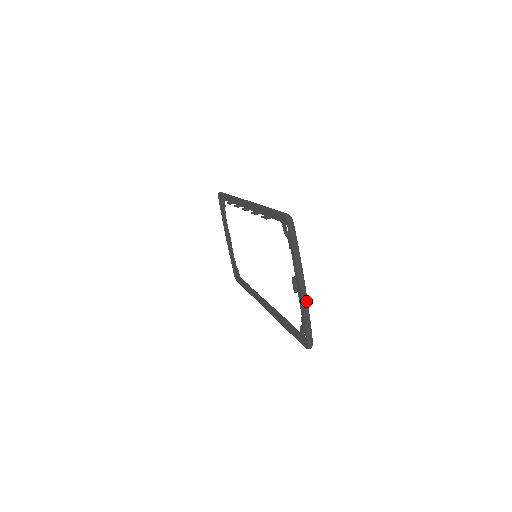
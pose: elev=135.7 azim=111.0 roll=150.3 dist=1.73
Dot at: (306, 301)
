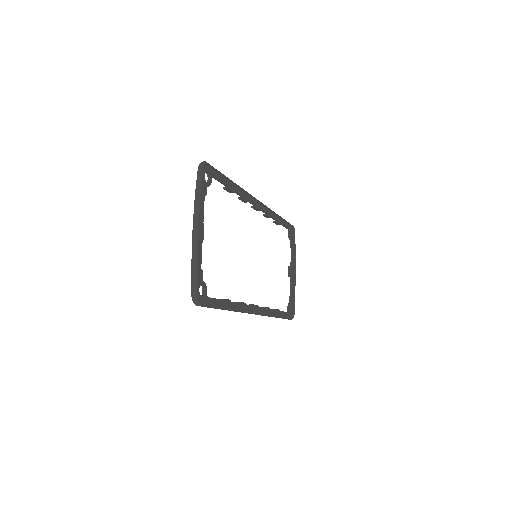
Dot at: (195, 243)
